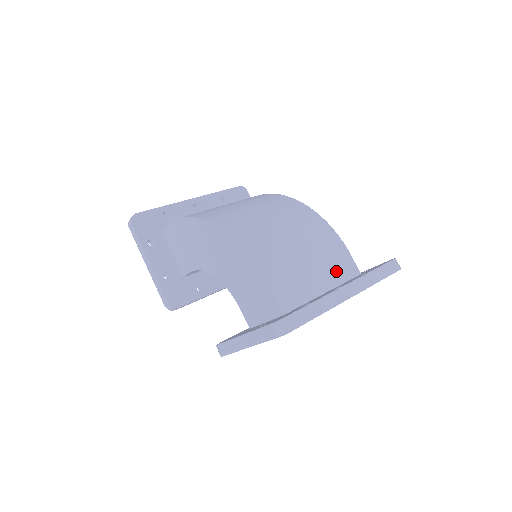
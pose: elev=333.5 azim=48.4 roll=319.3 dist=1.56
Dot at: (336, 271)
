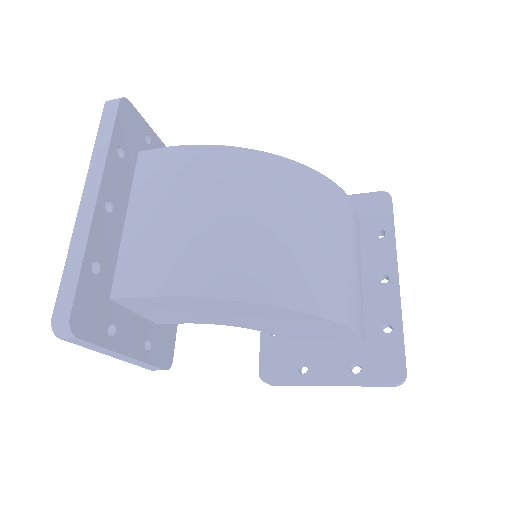
Dot at: occluded
